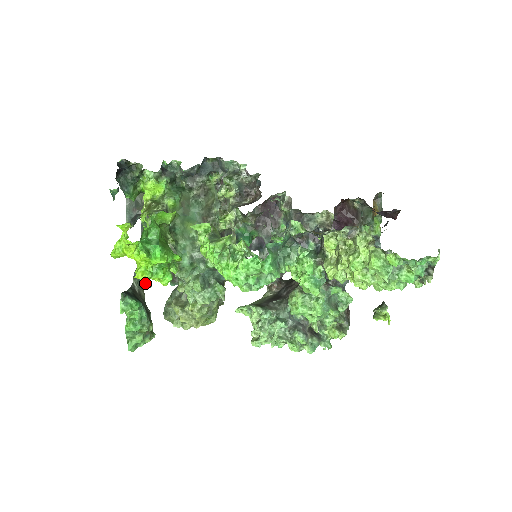
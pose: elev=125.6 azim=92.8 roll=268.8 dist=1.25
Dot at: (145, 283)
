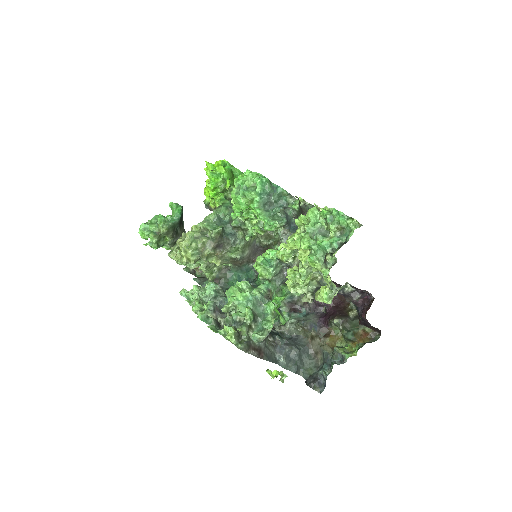
Dot at: occluded
